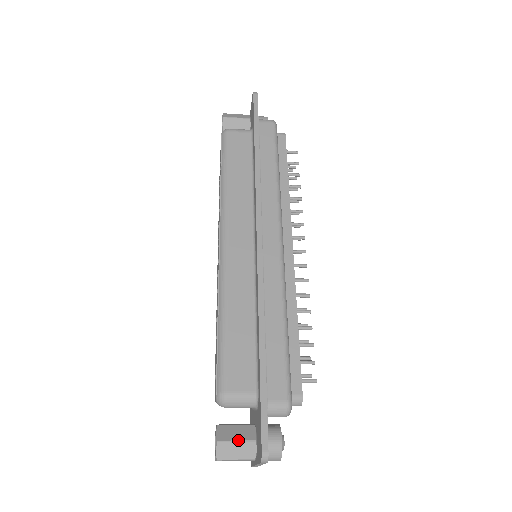
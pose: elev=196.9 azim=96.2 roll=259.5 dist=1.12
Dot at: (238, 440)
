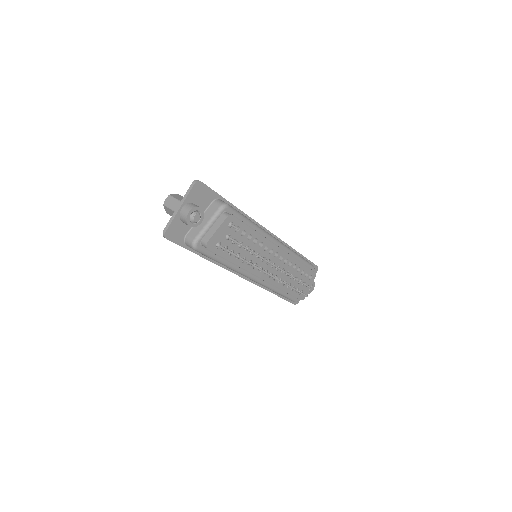
Dot at: occluded
